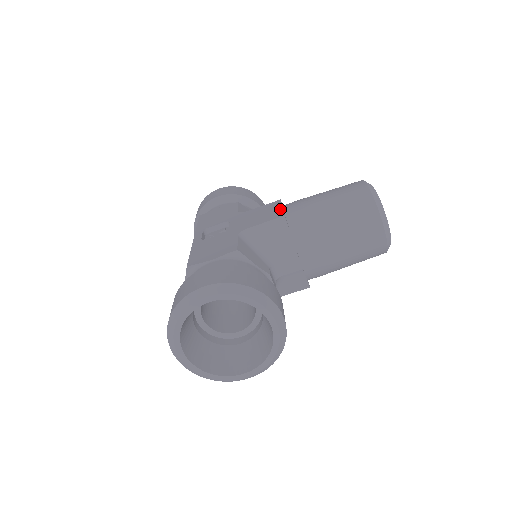
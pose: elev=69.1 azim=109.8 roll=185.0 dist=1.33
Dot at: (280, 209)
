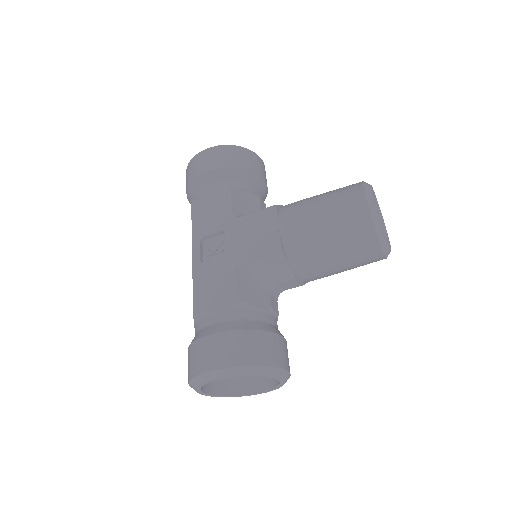
Dot at: (276, 230)
